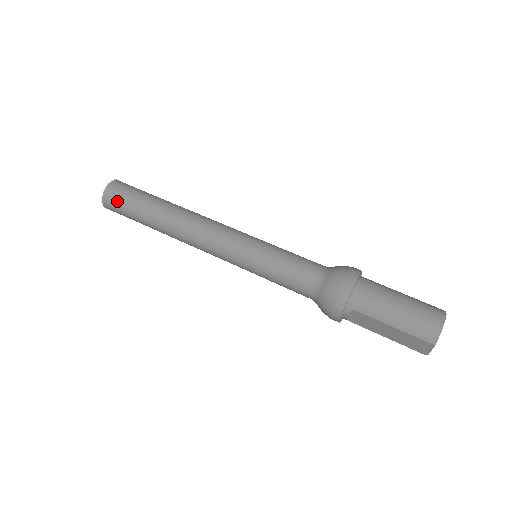
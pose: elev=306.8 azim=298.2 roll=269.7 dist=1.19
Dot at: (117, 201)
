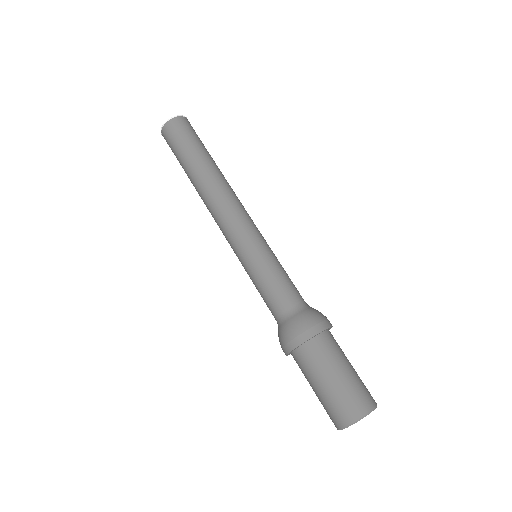
Dot at: (170, 147)
